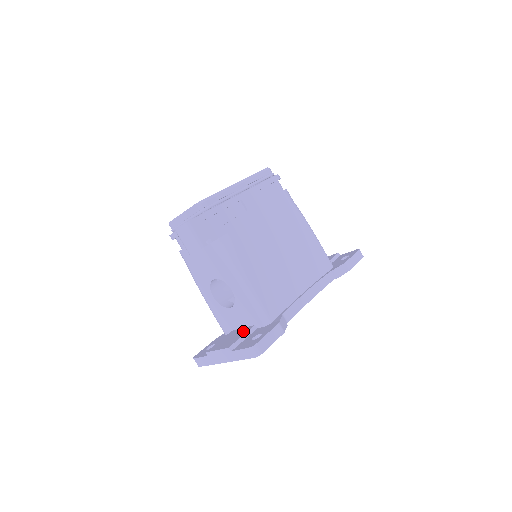
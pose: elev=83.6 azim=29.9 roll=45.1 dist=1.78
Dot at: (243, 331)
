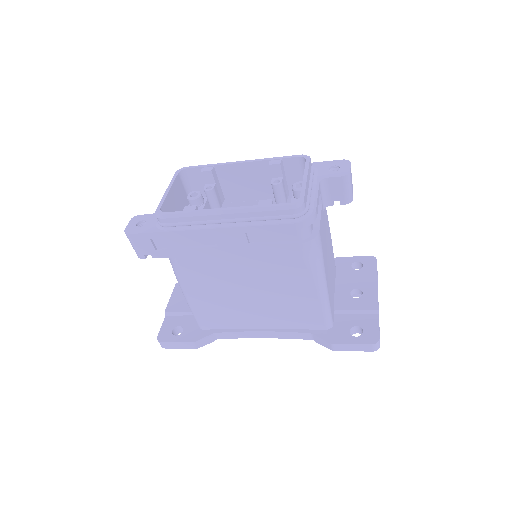
Dot at: occluded
